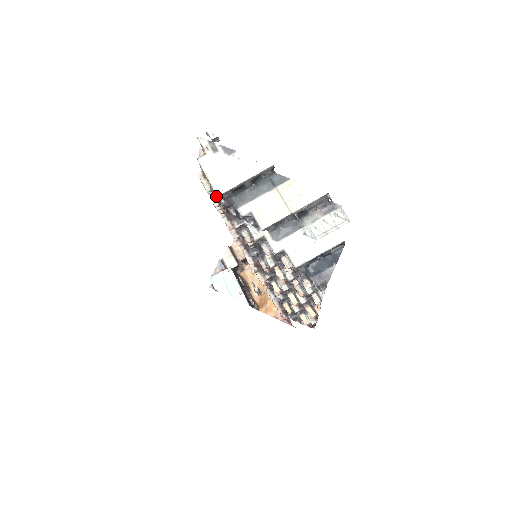
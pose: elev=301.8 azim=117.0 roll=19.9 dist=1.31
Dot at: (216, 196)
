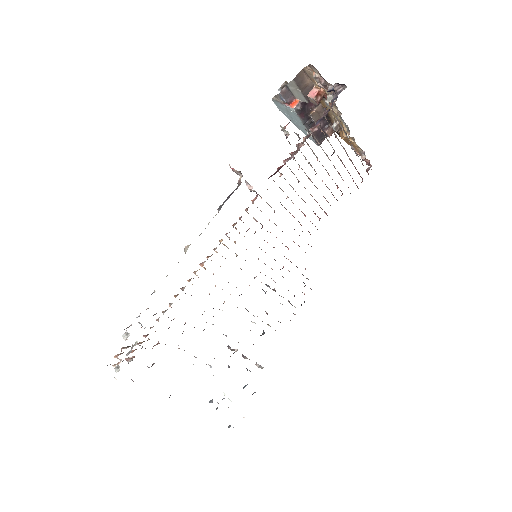
Dot at: occluded
